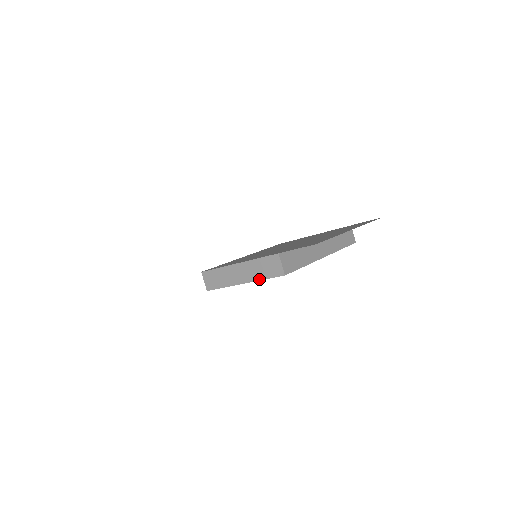
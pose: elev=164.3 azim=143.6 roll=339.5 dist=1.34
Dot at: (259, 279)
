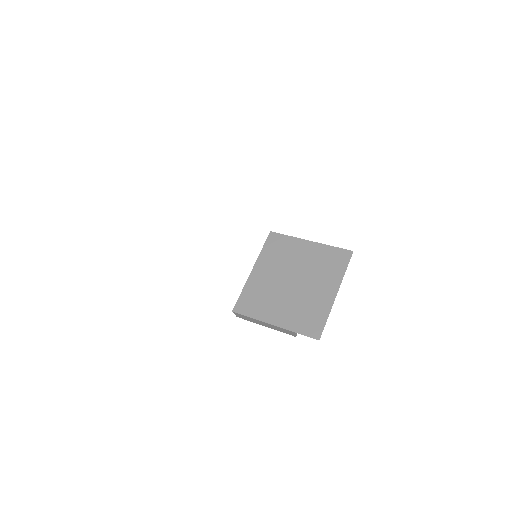
Dot at: occluded
